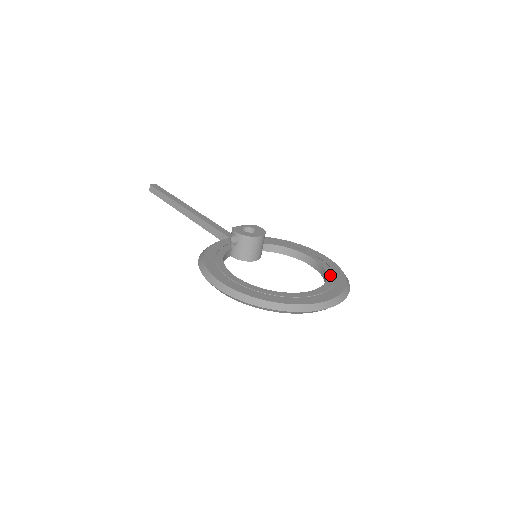
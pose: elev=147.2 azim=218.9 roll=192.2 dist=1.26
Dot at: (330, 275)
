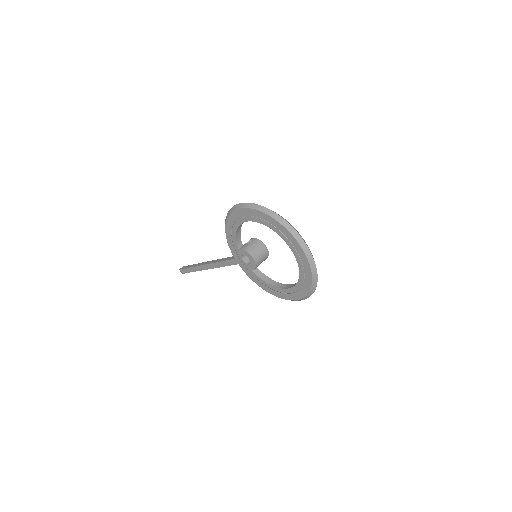
Dot at: occluded
